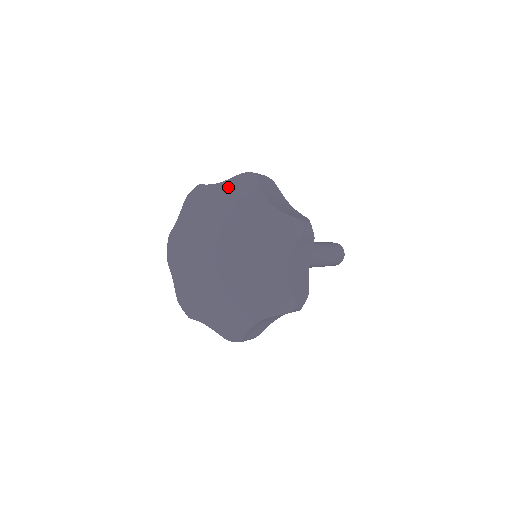
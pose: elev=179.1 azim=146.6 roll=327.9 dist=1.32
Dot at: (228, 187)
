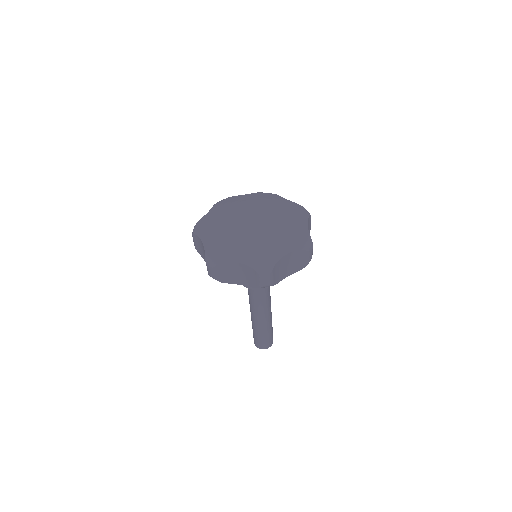
Dot at: (217, 206)
